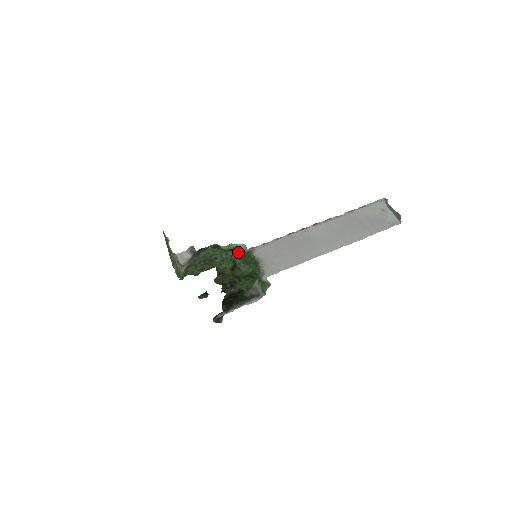
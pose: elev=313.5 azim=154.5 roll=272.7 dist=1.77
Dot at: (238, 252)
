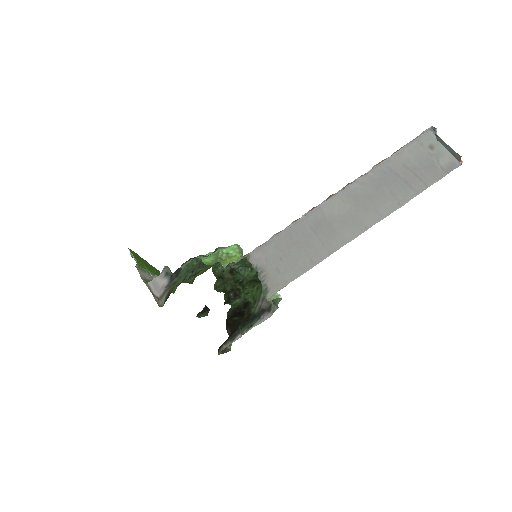
Dot at: occluded
